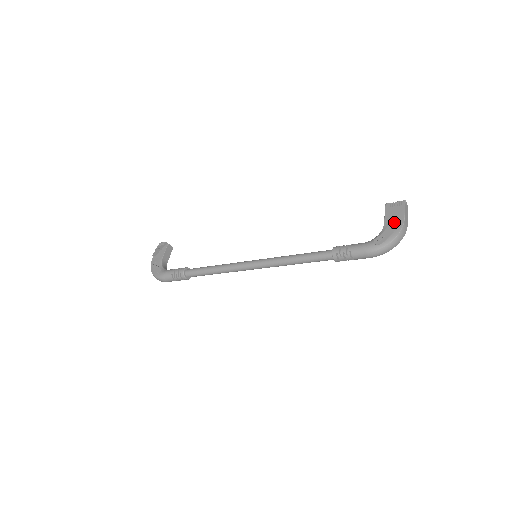
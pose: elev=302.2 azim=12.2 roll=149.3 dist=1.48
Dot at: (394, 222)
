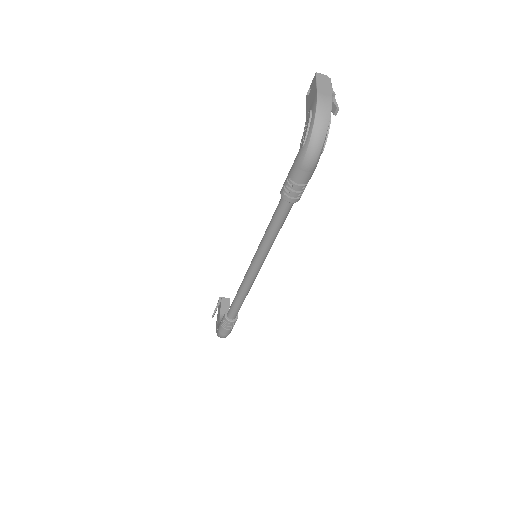
Dot at: (311, 106)
